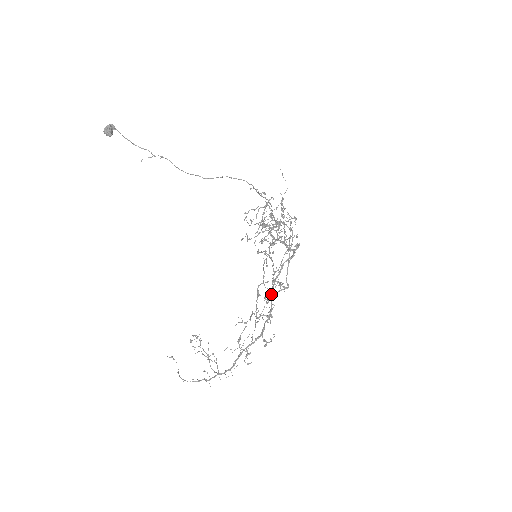
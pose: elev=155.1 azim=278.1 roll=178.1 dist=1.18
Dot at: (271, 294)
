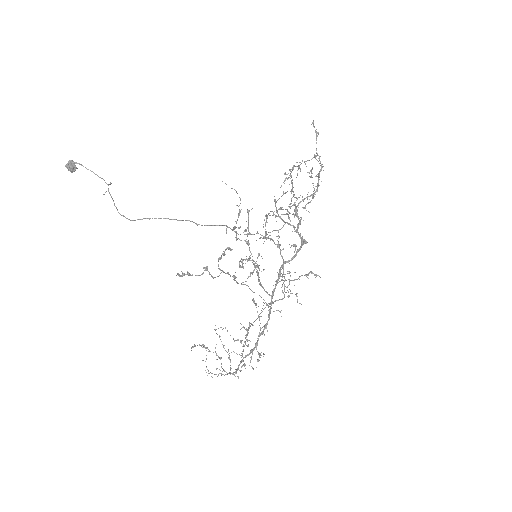
Dot at: (268, 303)
